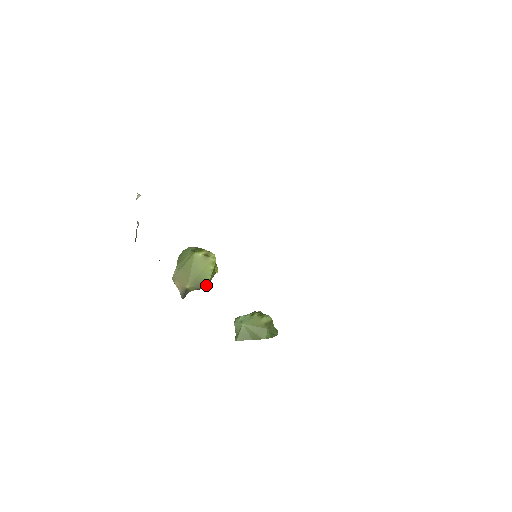
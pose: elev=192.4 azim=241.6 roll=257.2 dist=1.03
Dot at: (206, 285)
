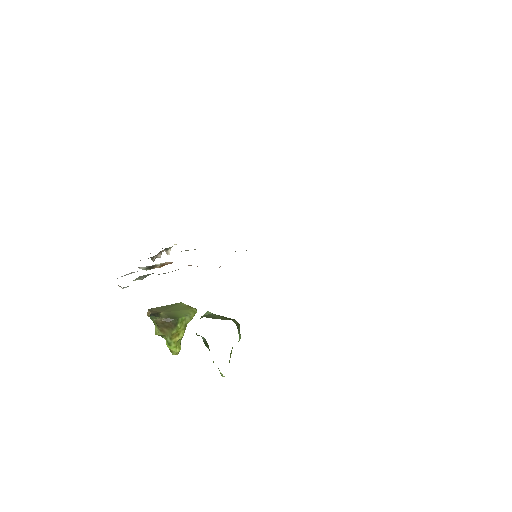
Dot at: (177, 320)
